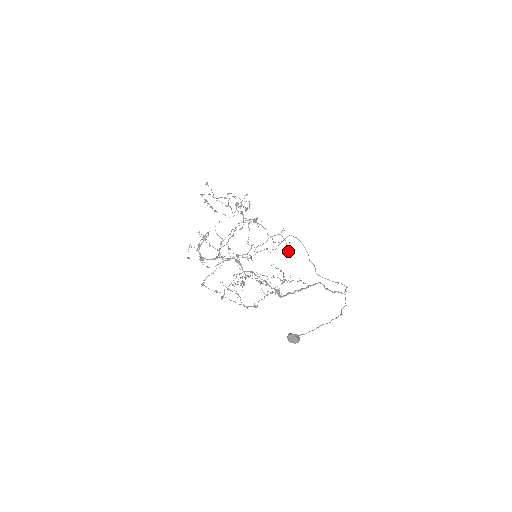
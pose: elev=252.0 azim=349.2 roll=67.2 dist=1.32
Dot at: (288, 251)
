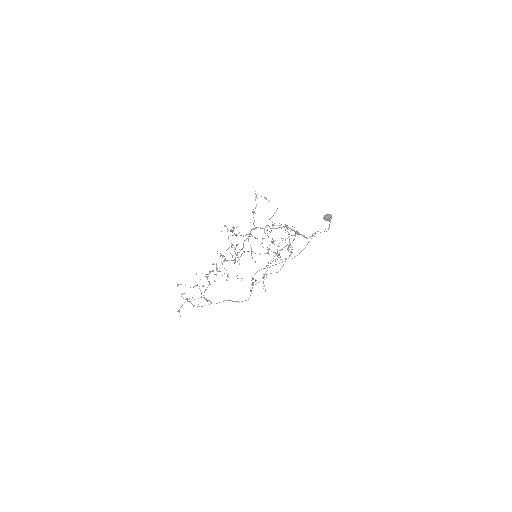
Dot at: occluded
